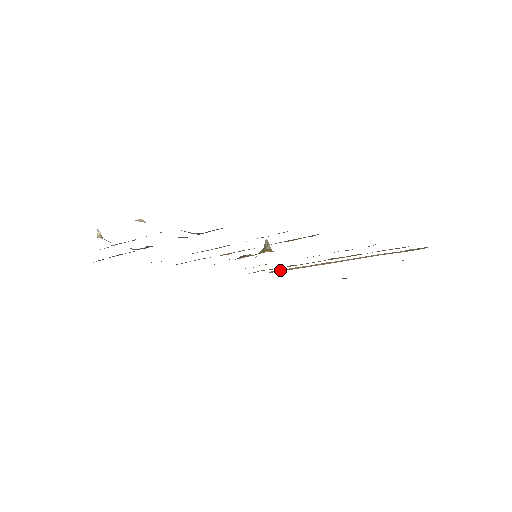
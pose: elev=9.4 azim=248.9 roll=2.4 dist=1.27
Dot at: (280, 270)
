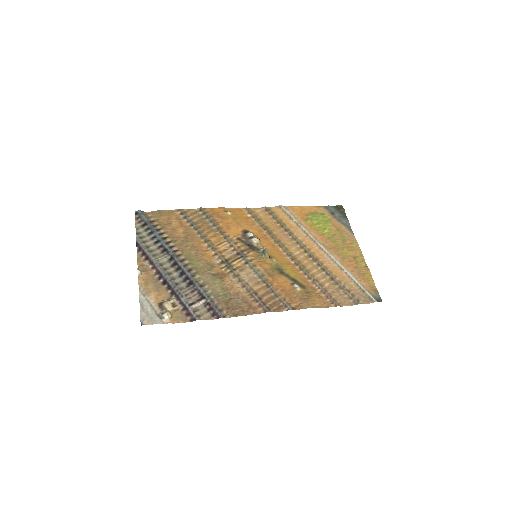
Dot at: (286, 214)
